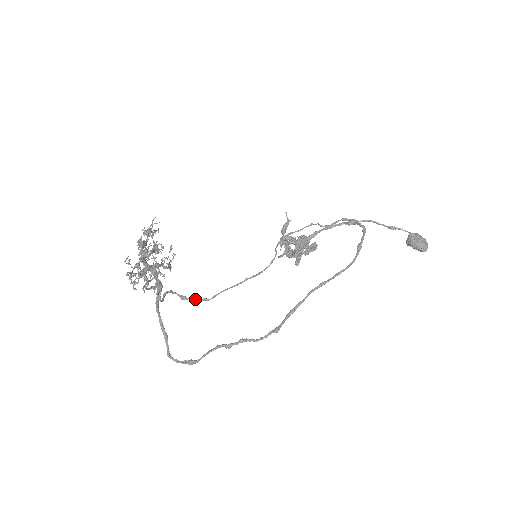
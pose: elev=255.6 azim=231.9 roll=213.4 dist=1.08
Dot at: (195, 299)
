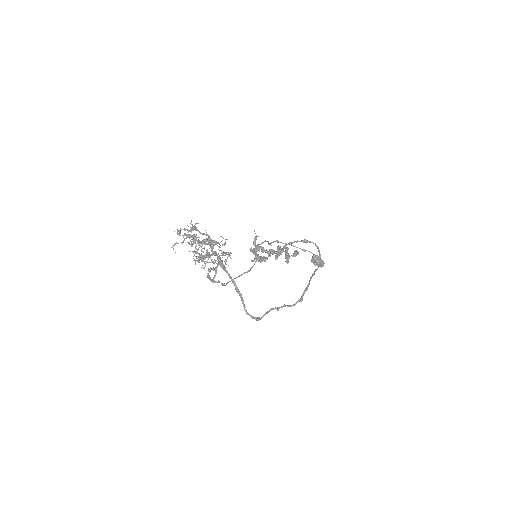
Dot at: (221, 283)
